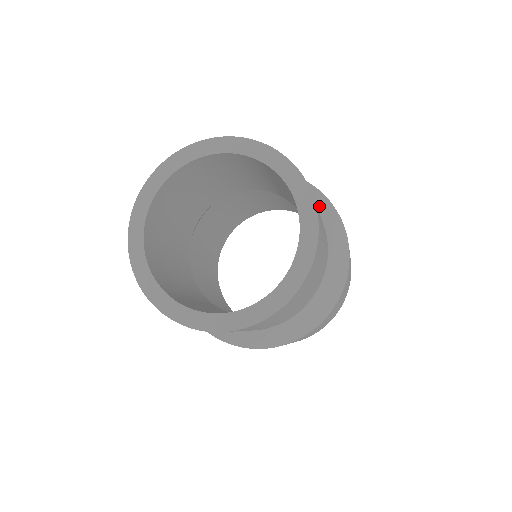
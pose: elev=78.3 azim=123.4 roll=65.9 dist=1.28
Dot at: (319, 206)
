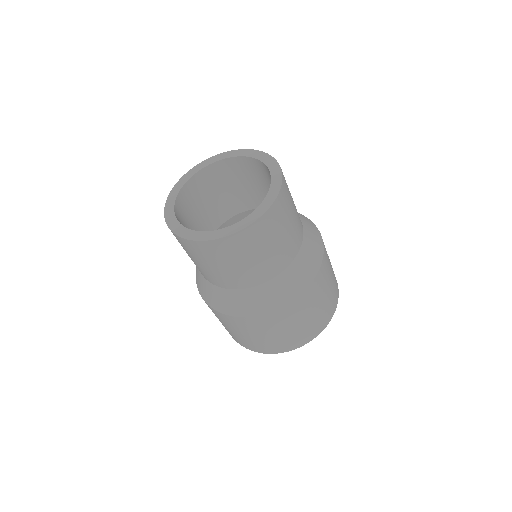
Dot at: (307, 226)
